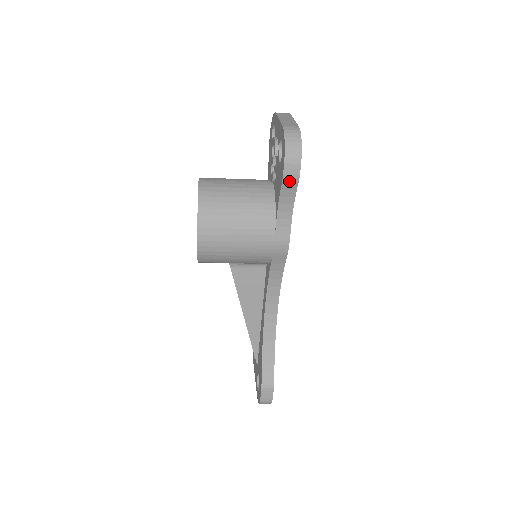
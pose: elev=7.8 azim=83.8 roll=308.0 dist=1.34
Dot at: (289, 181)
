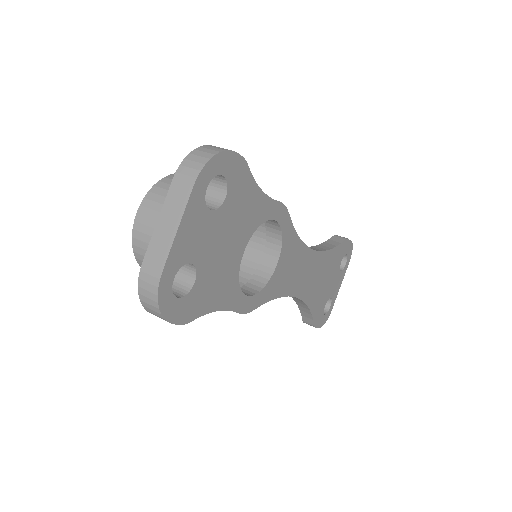
Dot at: occluded
